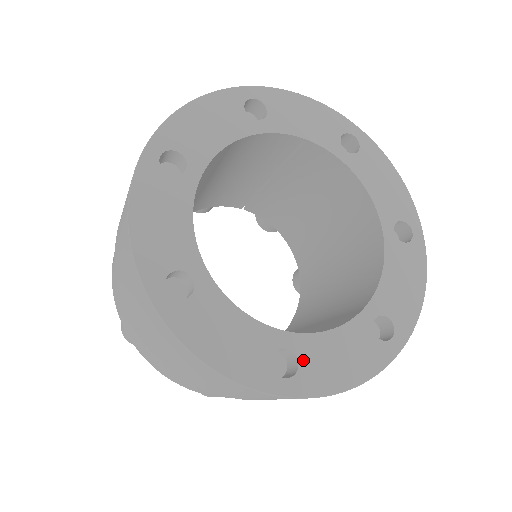
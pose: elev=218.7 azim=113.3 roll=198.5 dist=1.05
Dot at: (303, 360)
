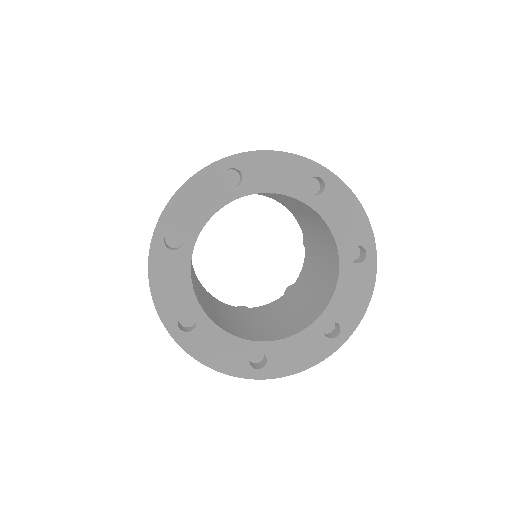
Dot at: (270, 357)
